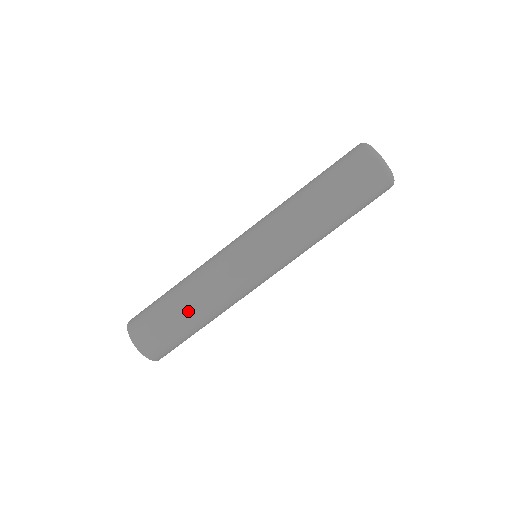
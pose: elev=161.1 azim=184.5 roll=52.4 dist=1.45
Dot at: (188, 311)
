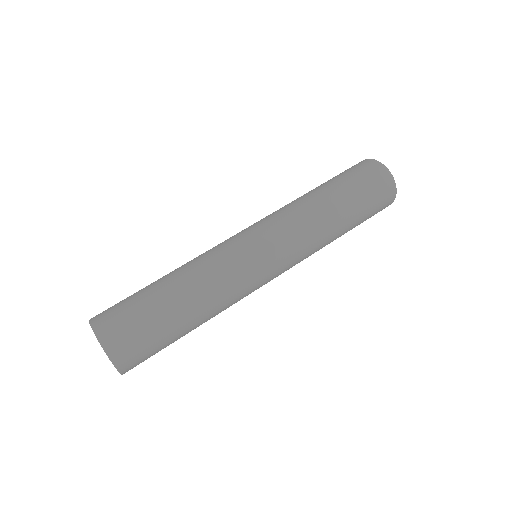
Dot at: (167, 285)
